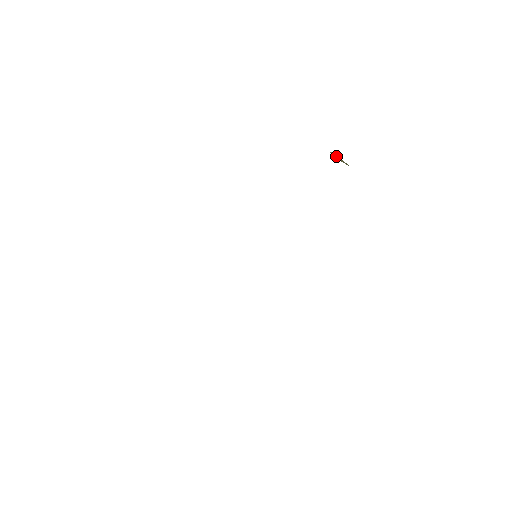
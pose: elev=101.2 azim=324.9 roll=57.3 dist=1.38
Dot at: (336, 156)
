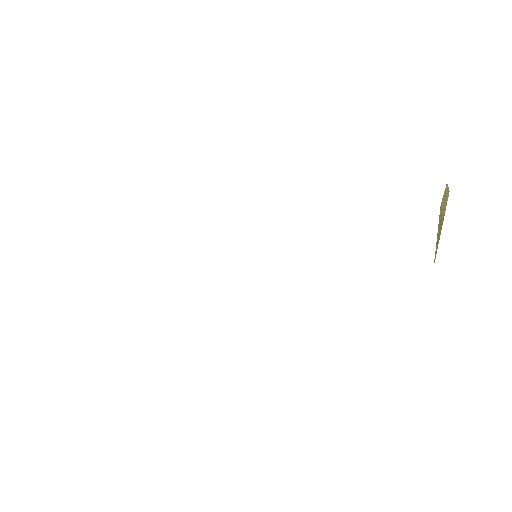
Dot at: (443, 212)
